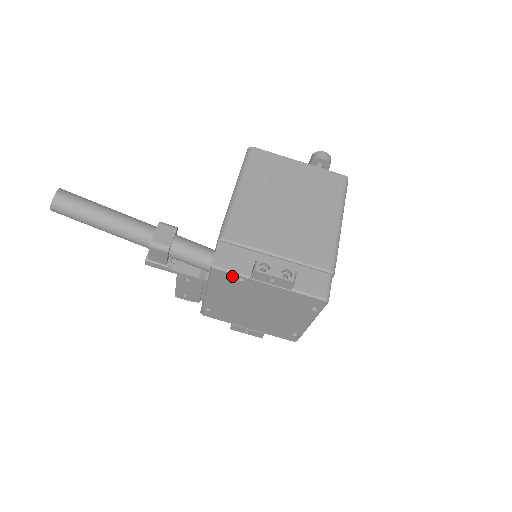
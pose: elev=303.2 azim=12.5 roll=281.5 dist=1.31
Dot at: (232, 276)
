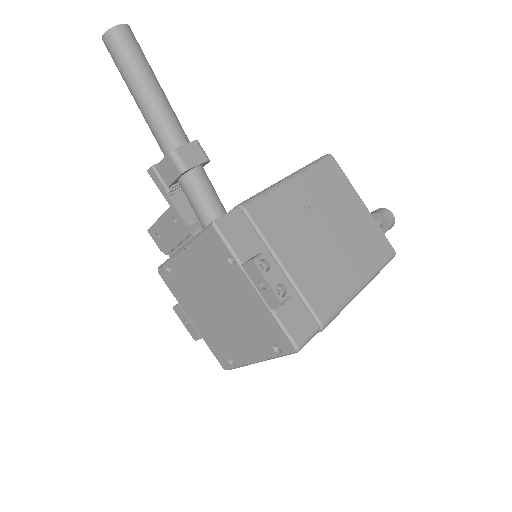
Dot at: (224, 249)
